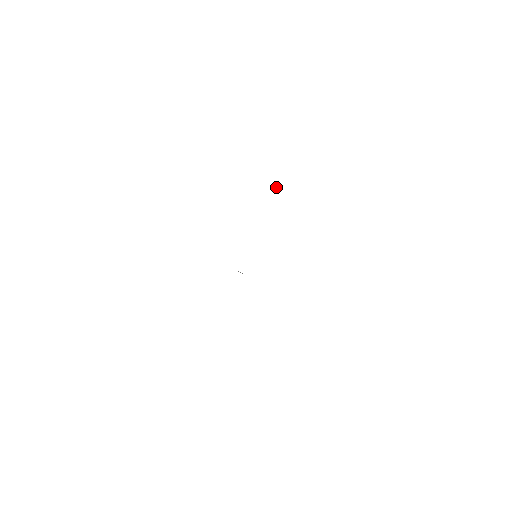
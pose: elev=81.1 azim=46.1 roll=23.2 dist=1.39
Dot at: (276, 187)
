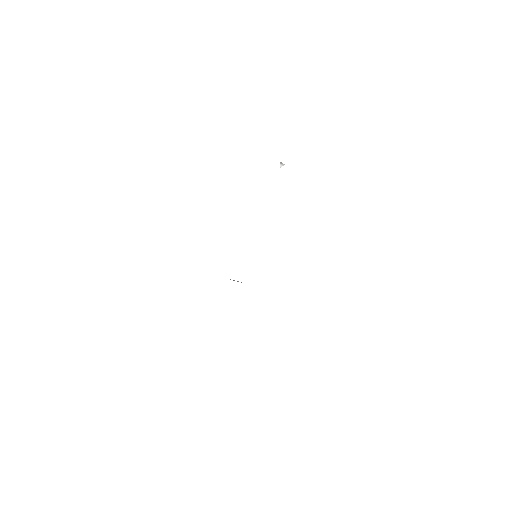
Dot at: (281, 163)
